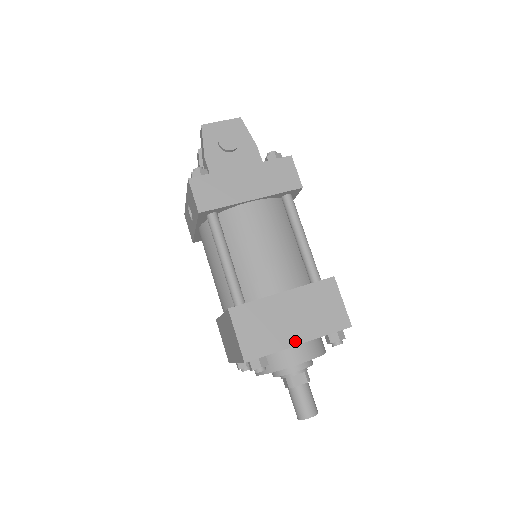
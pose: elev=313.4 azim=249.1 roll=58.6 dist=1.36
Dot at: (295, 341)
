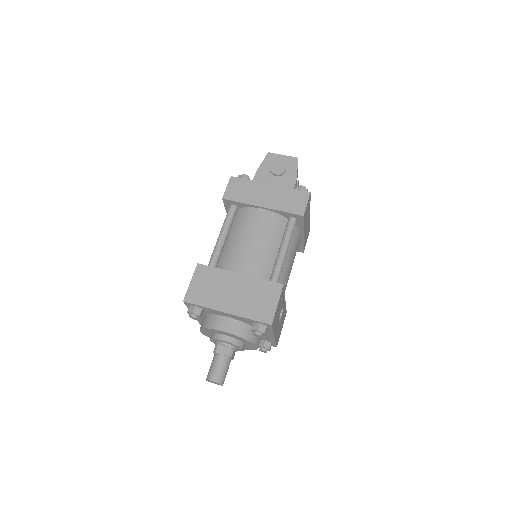
Dot at: (224, 309)
